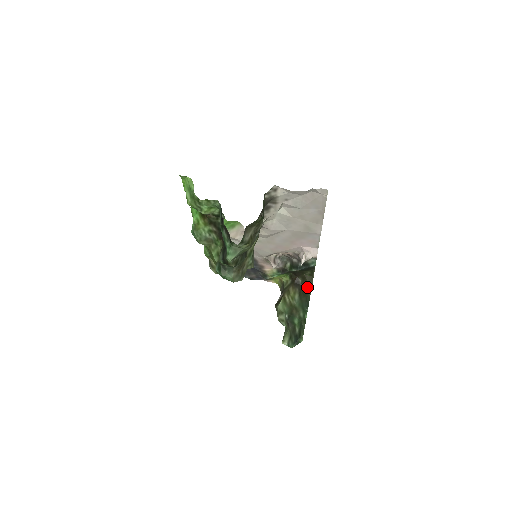
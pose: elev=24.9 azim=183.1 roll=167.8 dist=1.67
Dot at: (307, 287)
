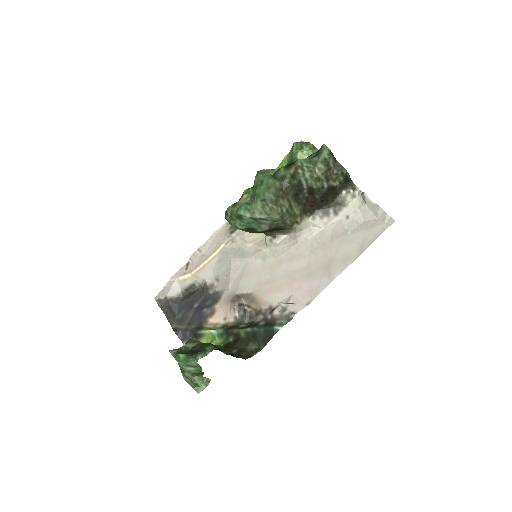
Dot at: (239, 355)
